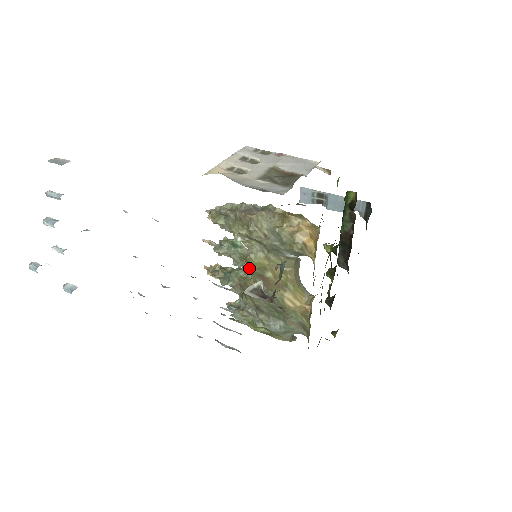
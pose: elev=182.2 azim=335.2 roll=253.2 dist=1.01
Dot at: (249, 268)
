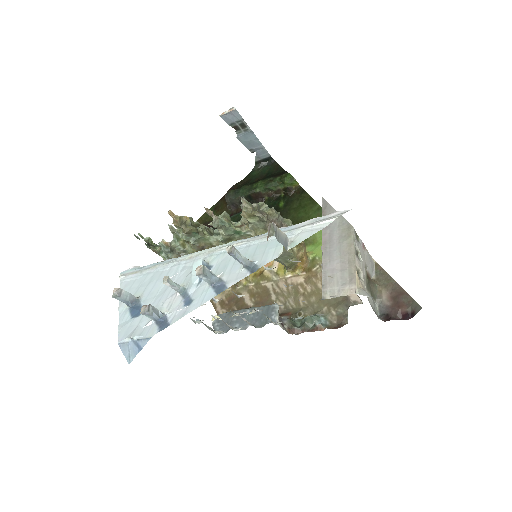
Dot at: occluded
